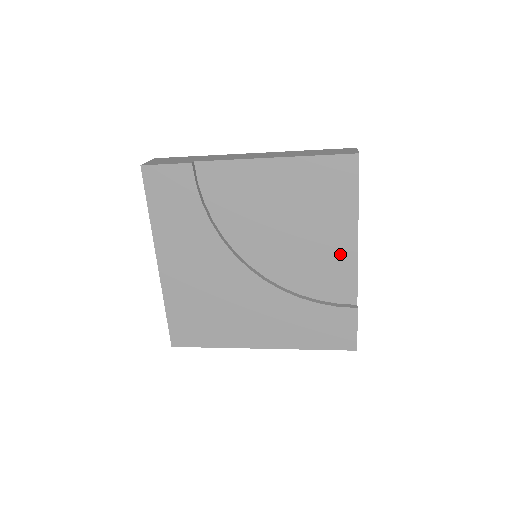
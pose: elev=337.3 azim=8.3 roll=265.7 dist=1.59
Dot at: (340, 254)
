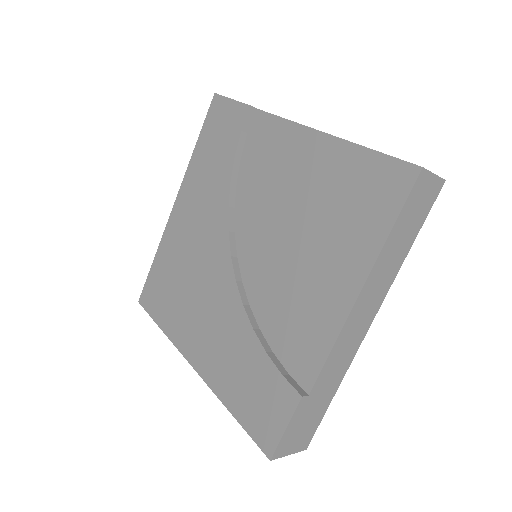
Dot at: (327, 304)
